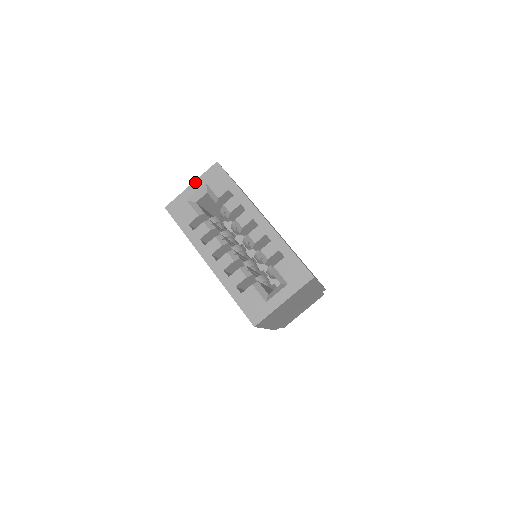
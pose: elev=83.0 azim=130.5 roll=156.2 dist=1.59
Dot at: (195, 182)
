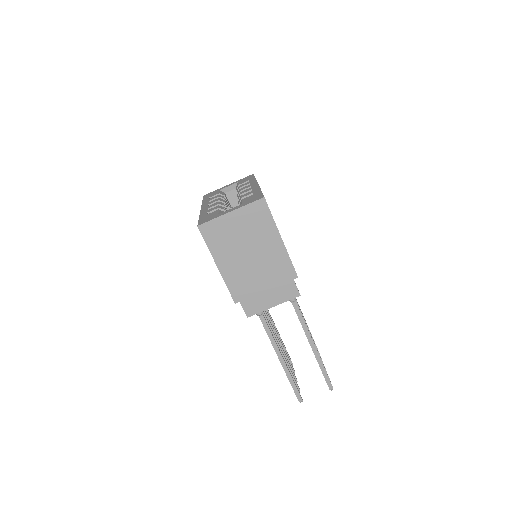
Dot at: (232, 183)
